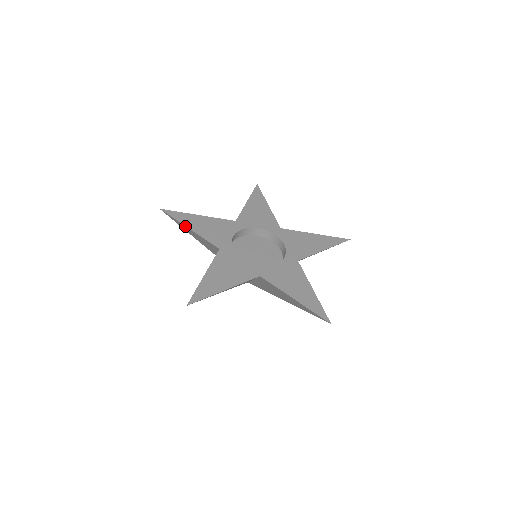
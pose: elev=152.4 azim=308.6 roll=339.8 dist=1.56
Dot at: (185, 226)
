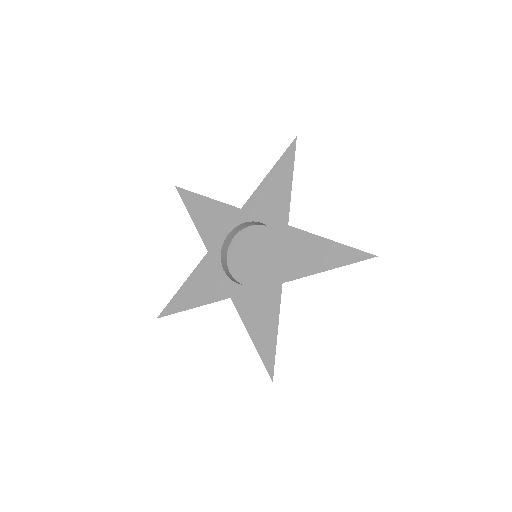
Dot at: (188, 309)
